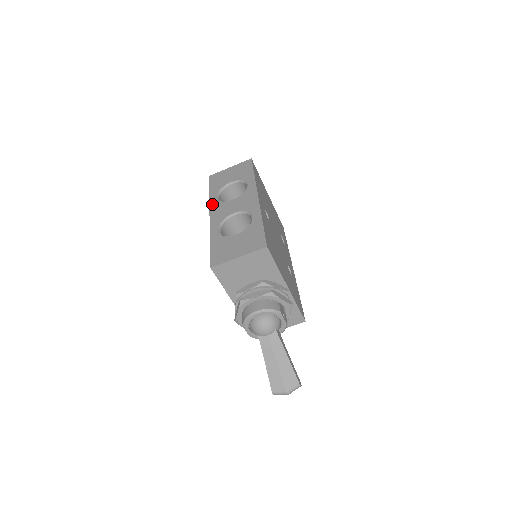
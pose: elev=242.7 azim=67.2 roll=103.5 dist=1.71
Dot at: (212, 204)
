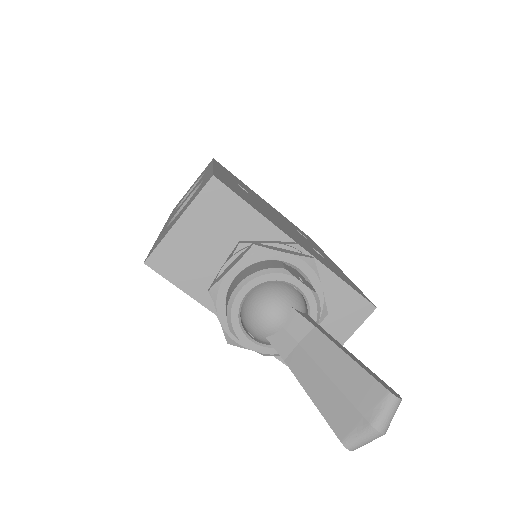
Dot at: (168, 219)
